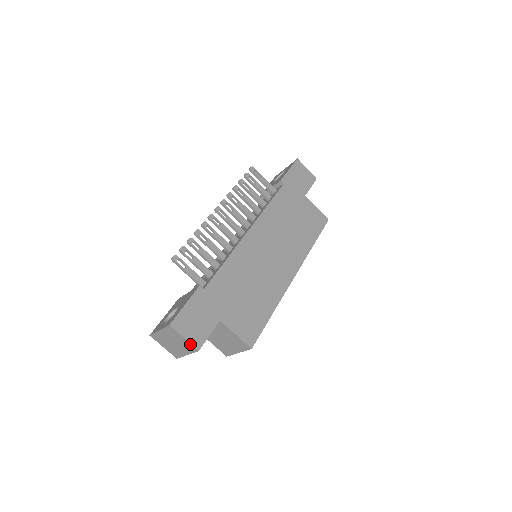
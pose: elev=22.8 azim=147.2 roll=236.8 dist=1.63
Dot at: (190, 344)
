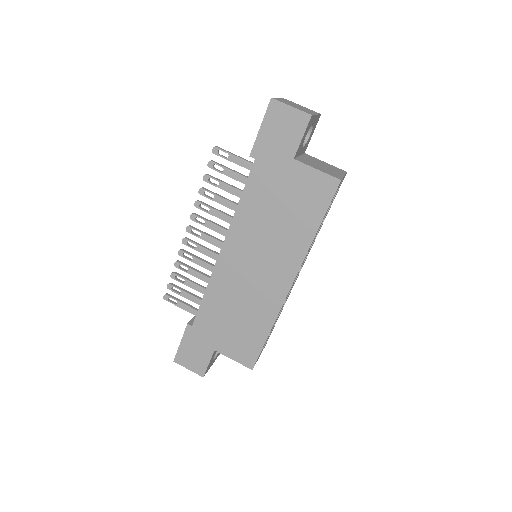
Dot at: (196, 372)
